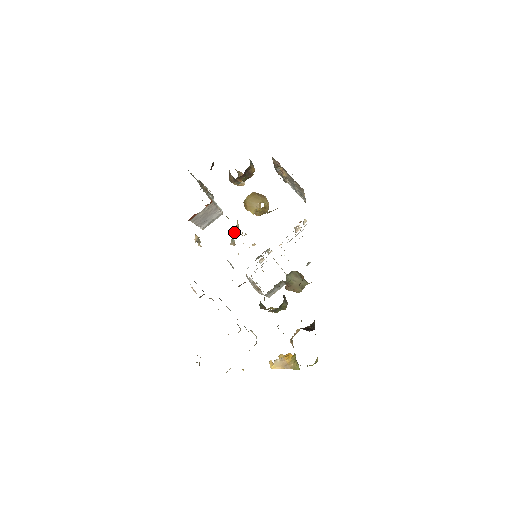
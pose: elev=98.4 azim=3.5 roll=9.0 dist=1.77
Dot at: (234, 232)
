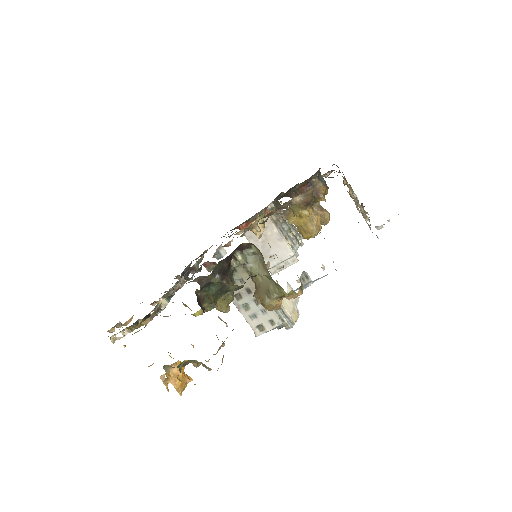
Dot at: (255, 230)
